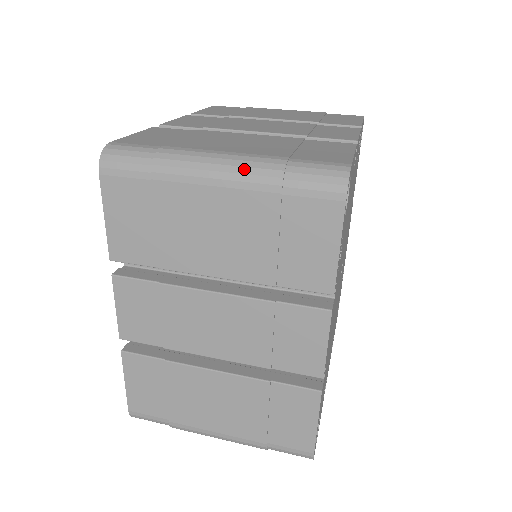
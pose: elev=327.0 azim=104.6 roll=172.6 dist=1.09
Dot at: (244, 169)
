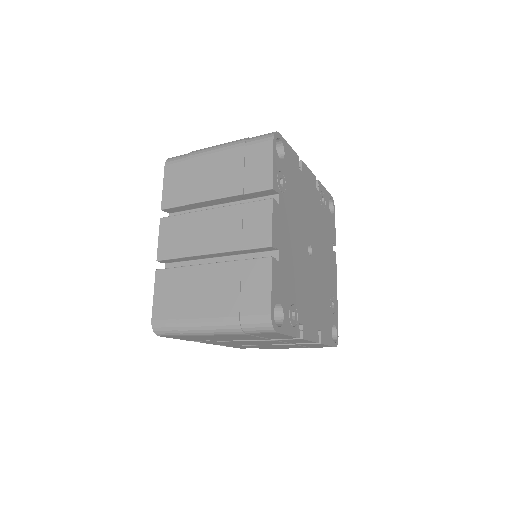
Dot at: (229, 143)
